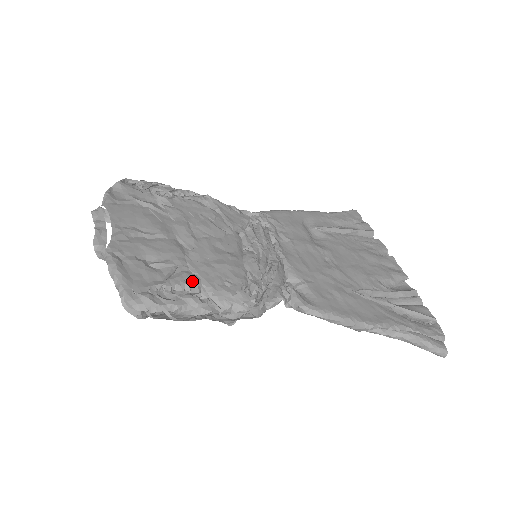
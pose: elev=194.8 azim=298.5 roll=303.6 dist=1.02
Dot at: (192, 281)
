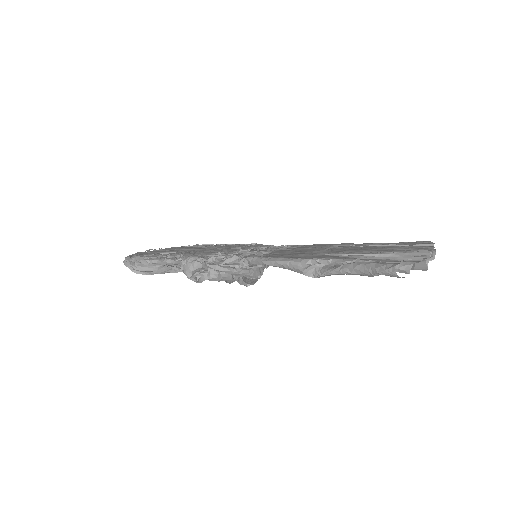
Dot at: occluded
